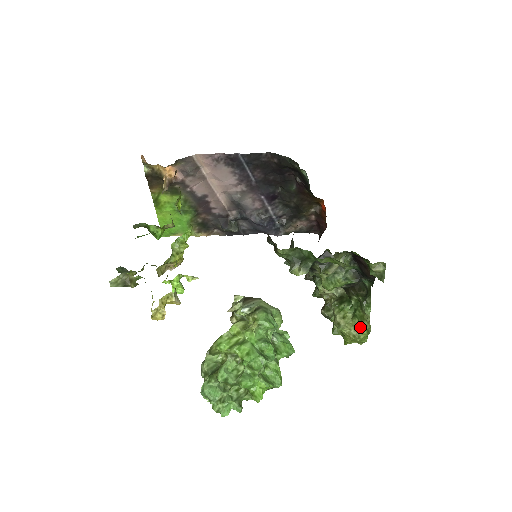
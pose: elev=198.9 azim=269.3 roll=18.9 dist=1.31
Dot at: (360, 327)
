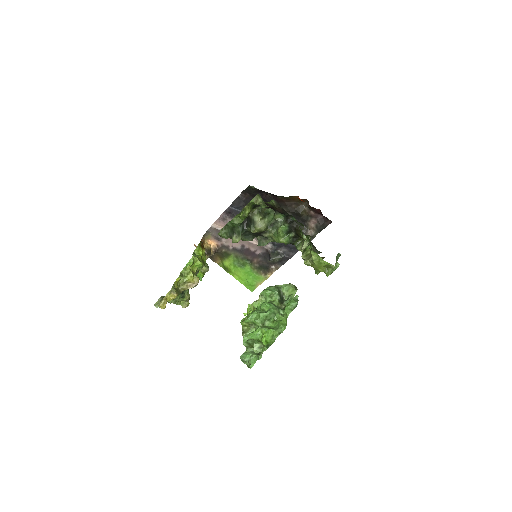
Dot at: (310, 252)
